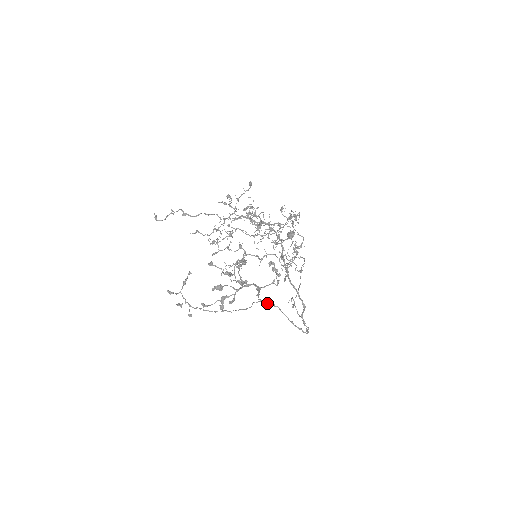
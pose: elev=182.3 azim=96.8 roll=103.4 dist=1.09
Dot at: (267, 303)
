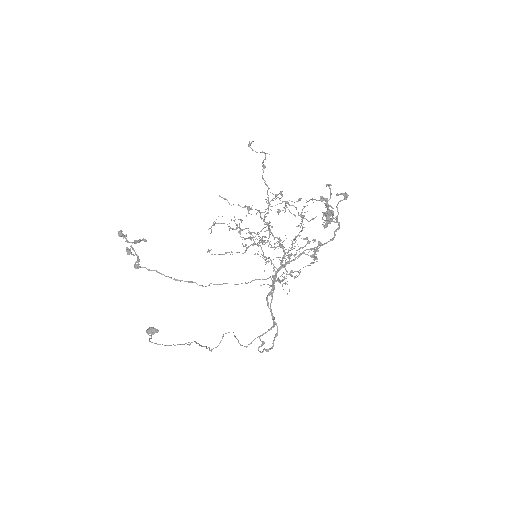
Dot at: occluded
